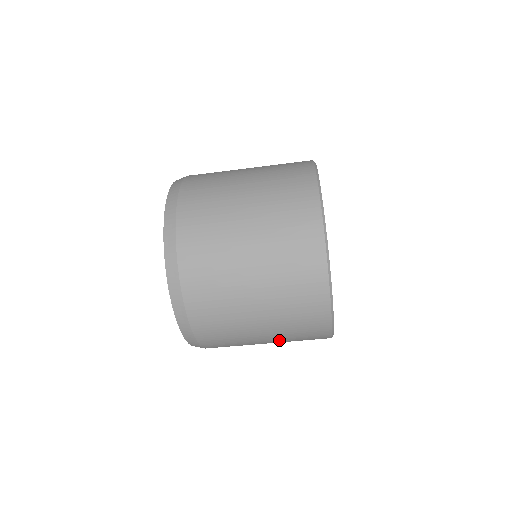
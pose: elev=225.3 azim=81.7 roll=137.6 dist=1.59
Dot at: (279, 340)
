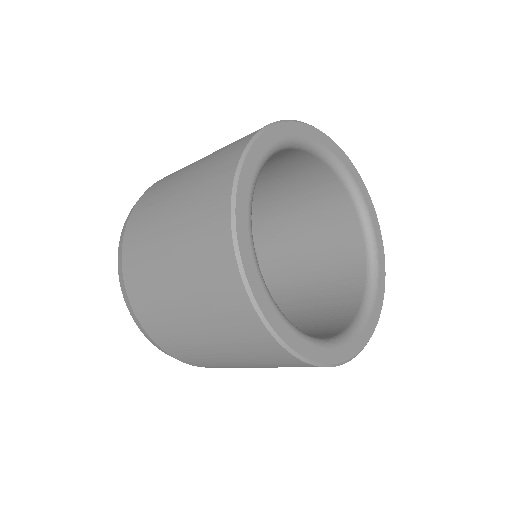
Dot at: (249, 362)
